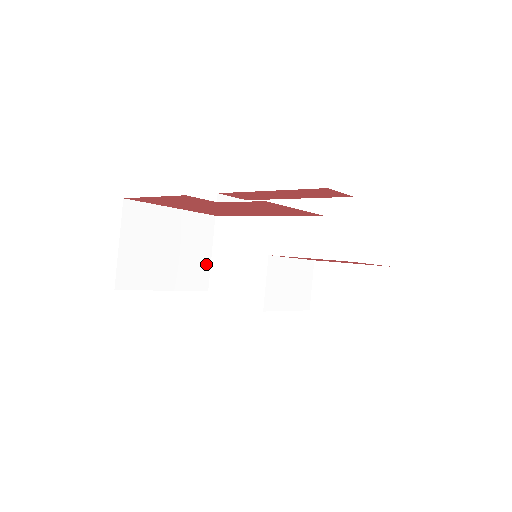
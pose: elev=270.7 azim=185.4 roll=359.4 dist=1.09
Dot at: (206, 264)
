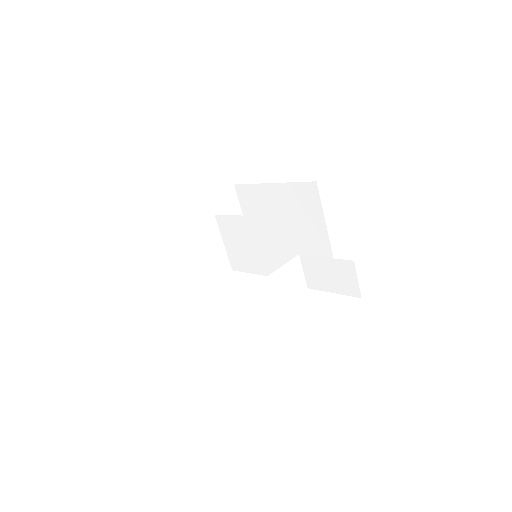
Dot at: (222, 253)
